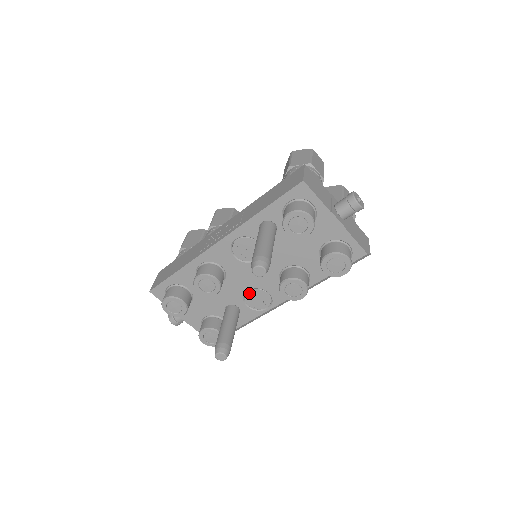
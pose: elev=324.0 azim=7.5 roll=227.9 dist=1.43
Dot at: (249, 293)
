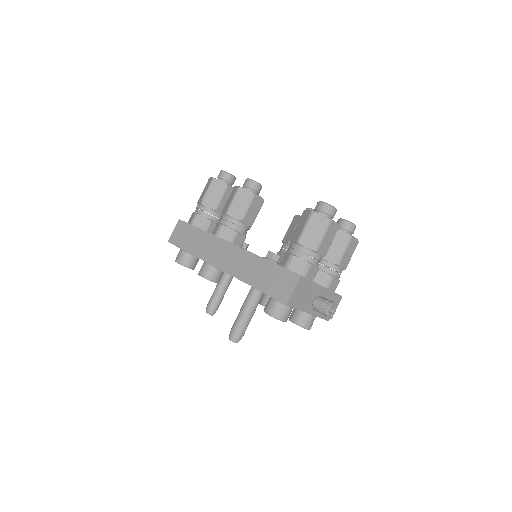
Dot at: occluded
